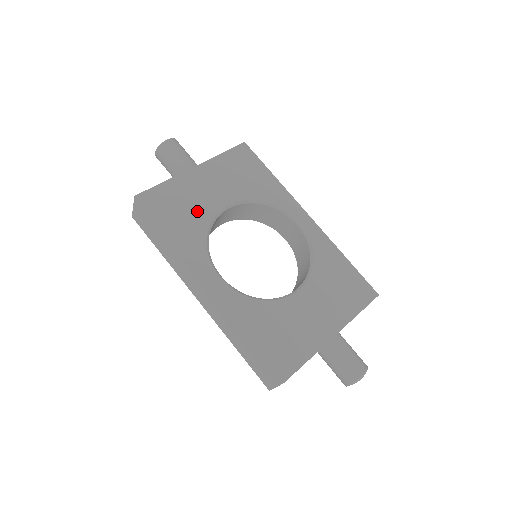
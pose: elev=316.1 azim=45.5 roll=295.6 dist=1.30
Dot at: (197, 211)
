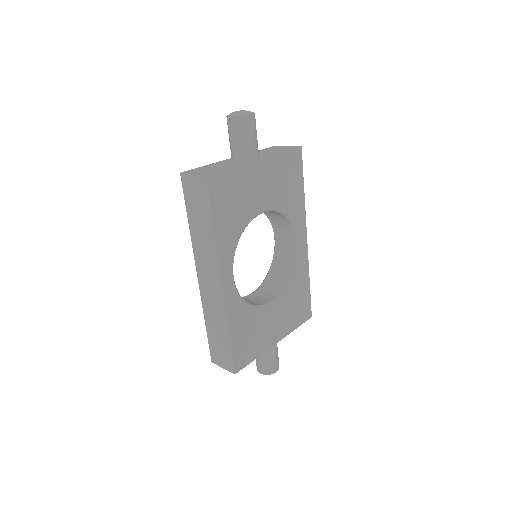
Dot at: (243, 209)
